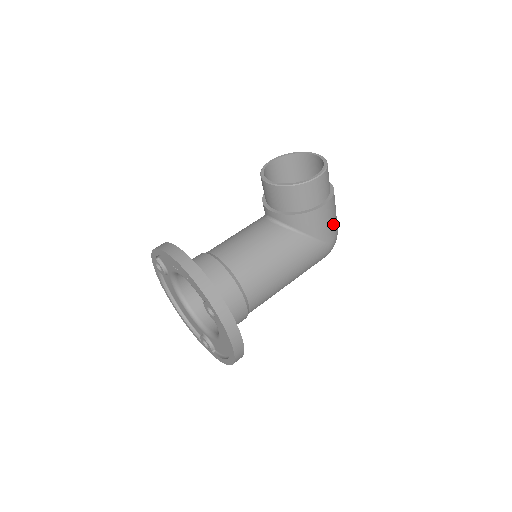
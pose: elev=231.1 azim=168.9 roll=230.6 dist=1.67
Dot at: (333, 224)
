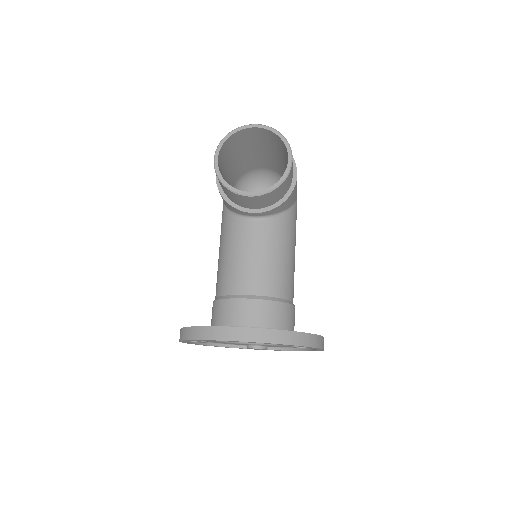
Dot at: occluded
